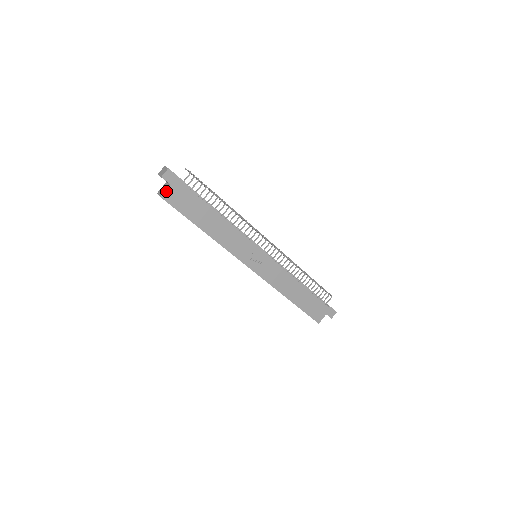
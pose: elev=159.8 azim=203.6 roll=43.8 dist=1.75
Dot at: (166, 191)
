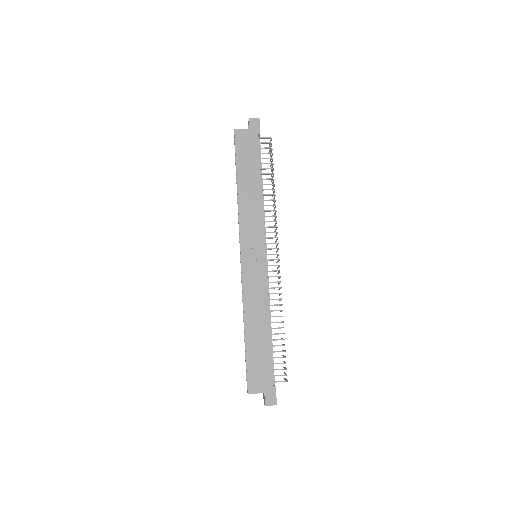
Dot at: (242, 130)
